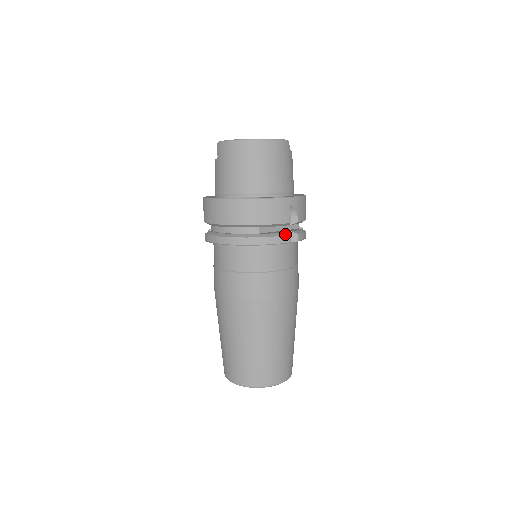
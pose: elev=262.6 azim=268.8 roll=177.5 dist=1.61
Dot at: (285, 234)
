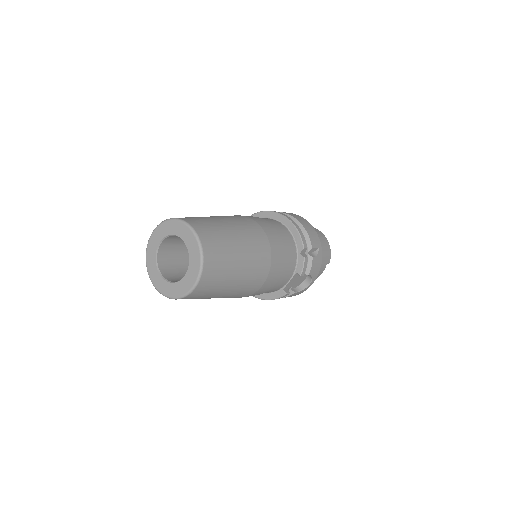
Dot at: (306, 244)
